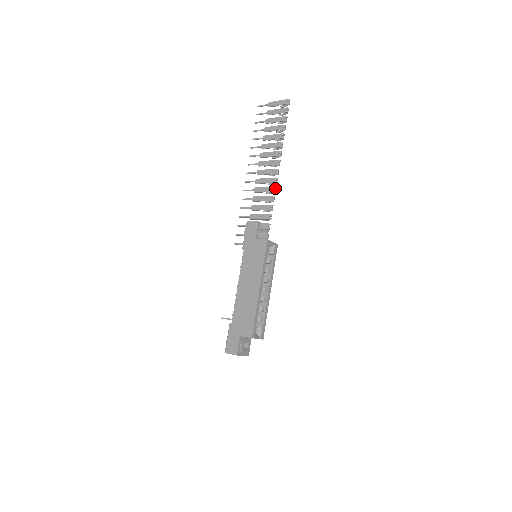
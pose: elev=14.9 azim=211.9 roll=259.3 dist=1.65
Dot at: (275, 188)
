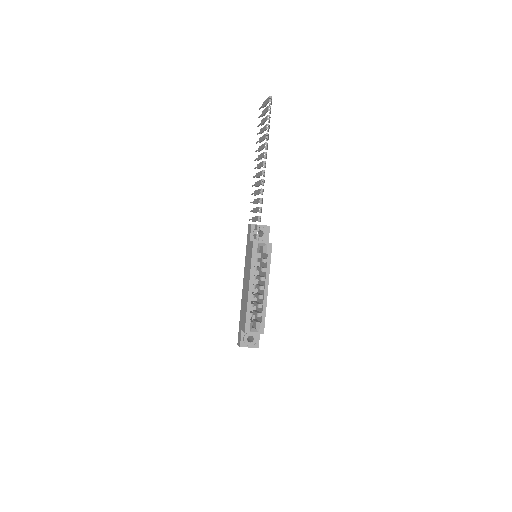
Dot at: (261, 190)
